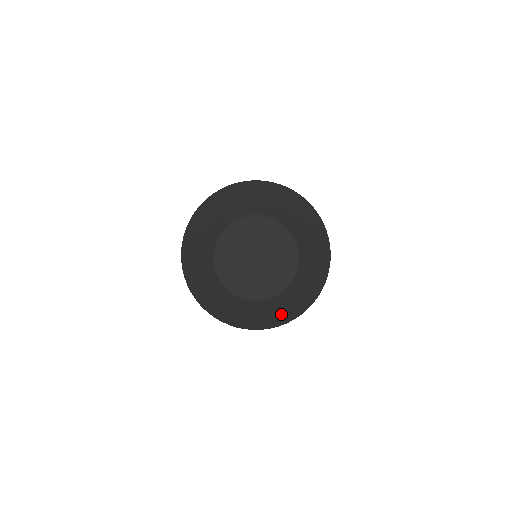
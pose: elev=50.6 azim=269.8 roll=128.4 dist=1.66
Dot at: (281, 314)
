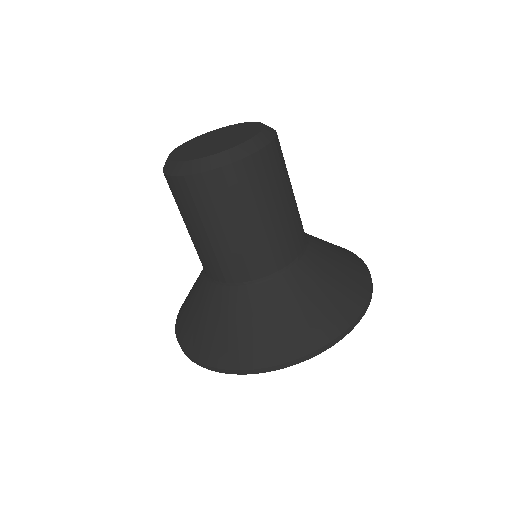
Dot at: (329, 306)
